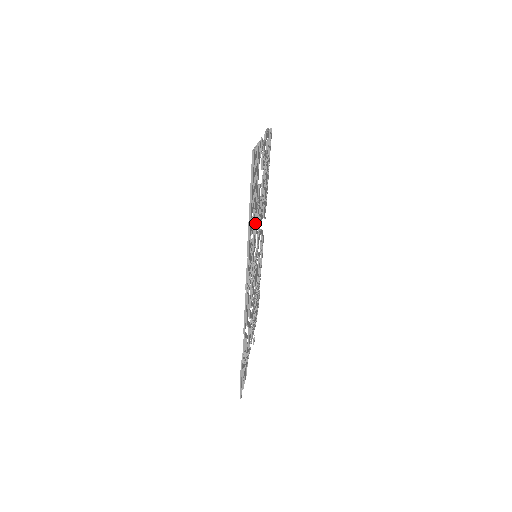
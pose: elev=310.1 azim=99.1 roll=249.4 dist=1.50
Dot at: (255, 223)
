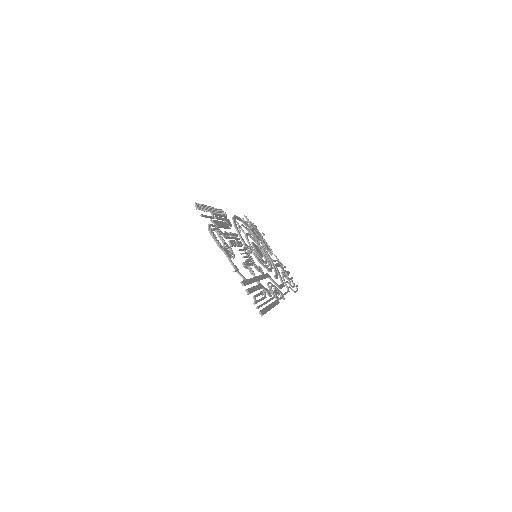
Dot at: (260, 278)
